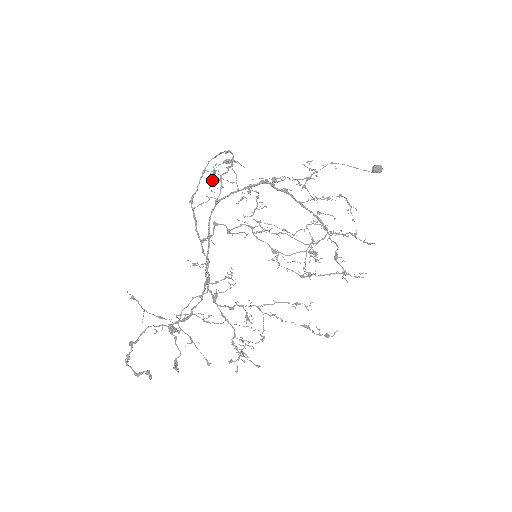
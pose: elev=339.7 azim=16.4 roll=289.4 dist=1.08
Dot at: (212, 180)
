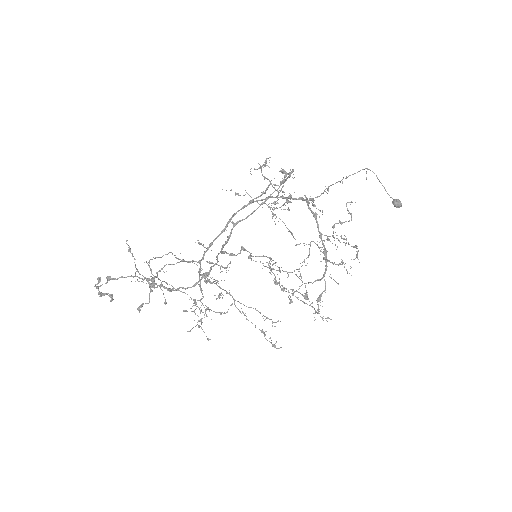
Dot at: (258, 168)
